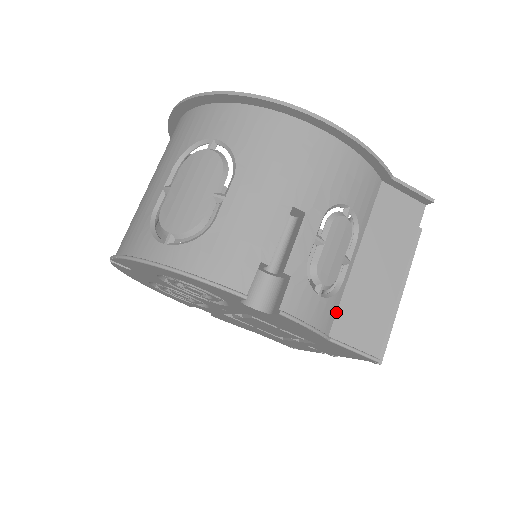
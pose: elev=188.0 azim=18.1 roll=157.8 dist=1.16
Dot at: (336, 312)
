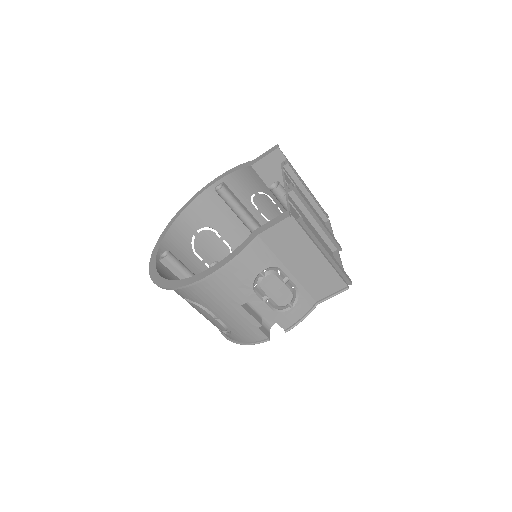
Dot at: (308, 293)
